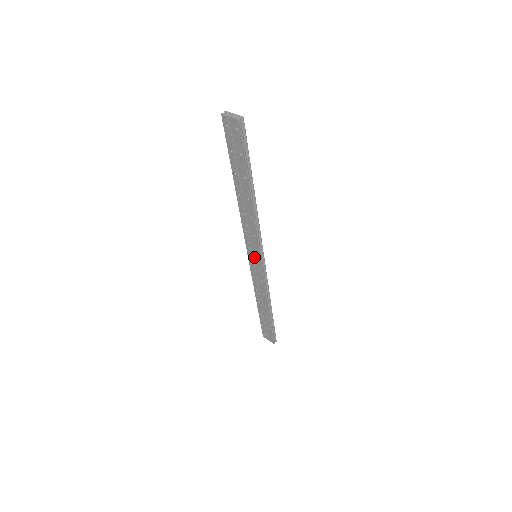
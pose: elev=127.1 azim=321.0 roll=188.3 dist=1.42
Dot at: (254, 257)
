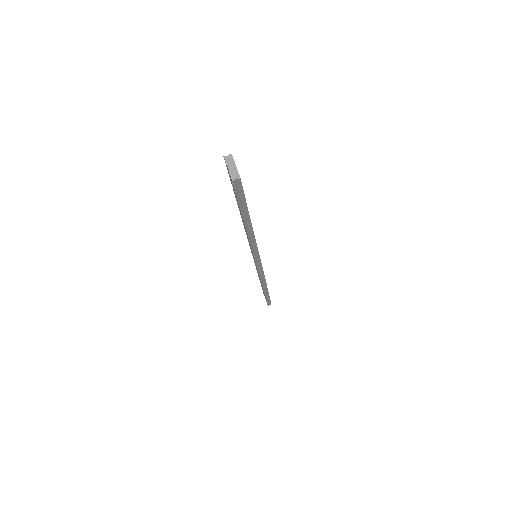
Dot at: occluded
